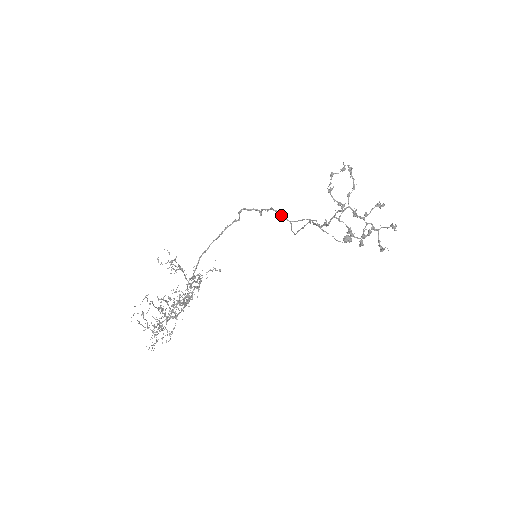
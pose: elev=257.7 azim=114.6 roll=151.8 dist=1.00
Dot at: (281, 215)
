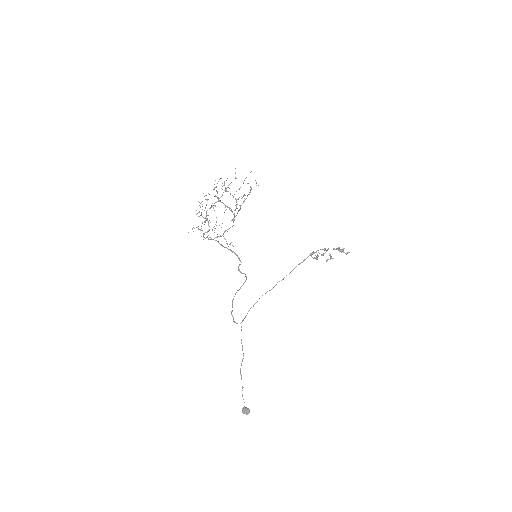
Dot at: (234, 321)
